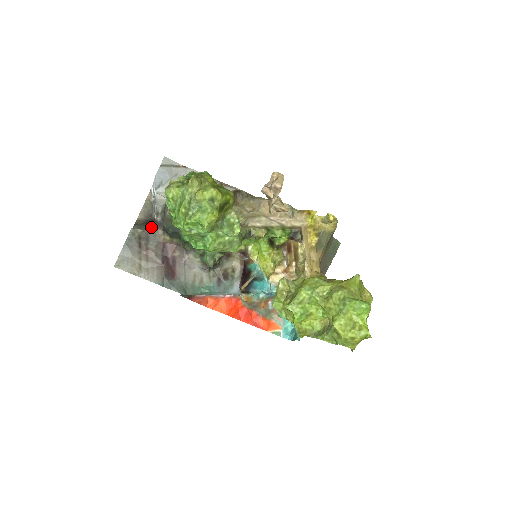
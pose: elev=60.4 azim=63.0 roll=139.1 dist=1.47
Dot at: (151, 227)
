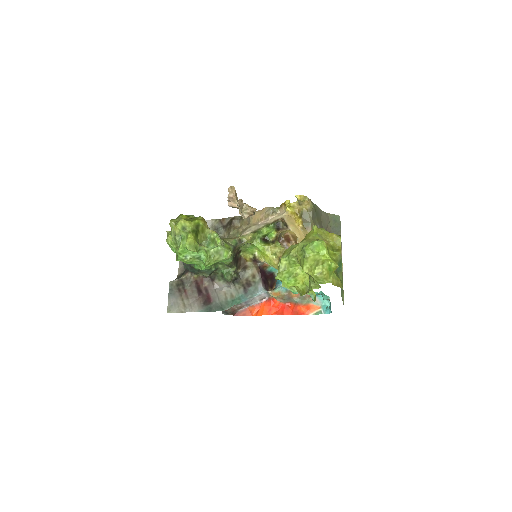
Dot at: (183, 274)
